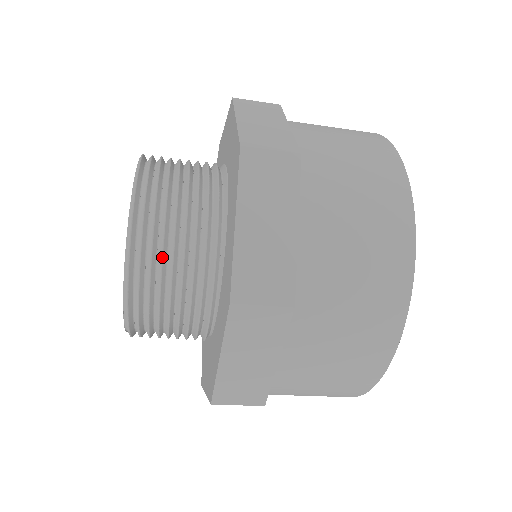
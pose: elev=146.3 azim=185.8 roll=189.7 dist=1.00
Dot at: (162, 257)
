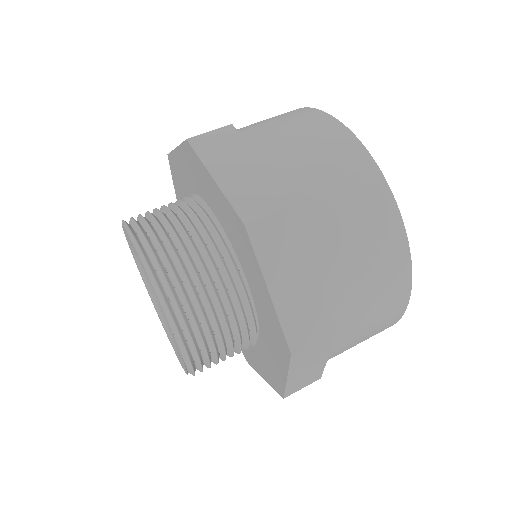
Dot at: (177, 256)
